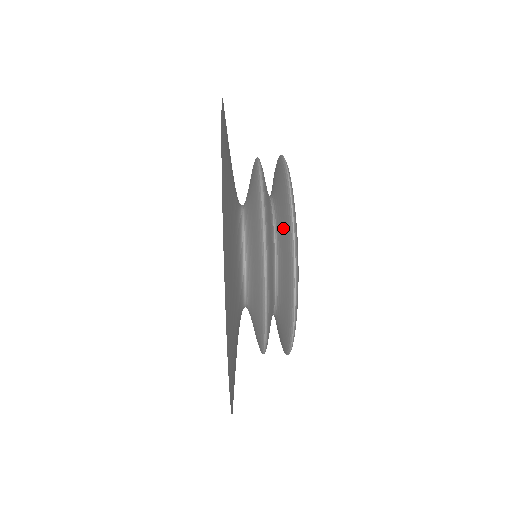
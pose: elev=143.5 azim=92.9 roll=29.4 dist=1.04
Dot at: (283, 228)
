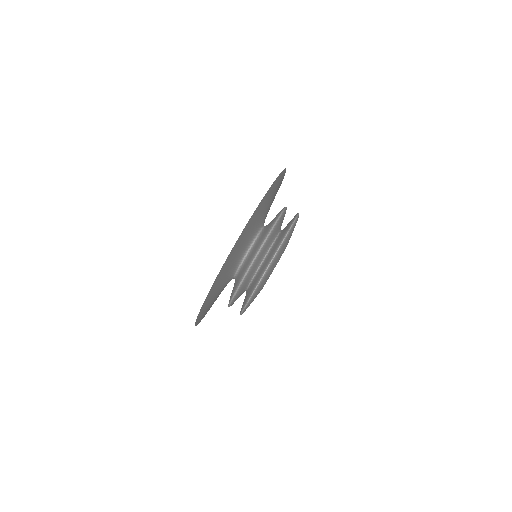
Dot at: (265, 264)
